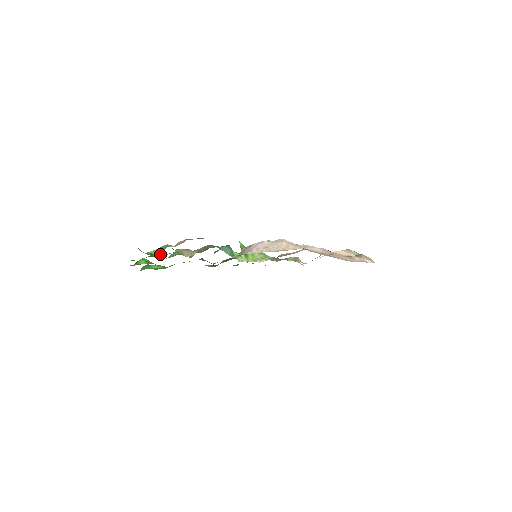
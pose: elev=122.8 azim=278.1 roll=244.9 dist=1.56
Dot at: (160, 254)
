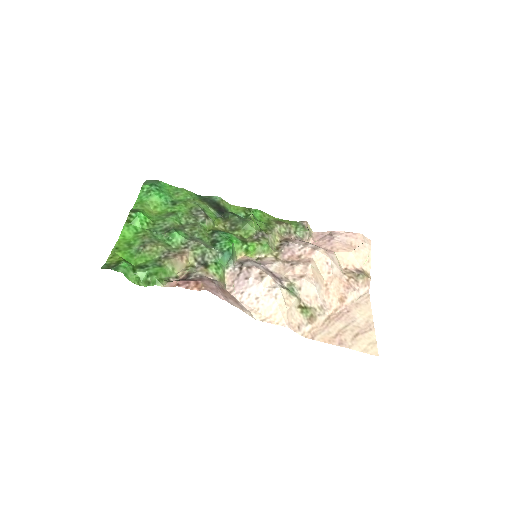
Dot at: (154, 245)
